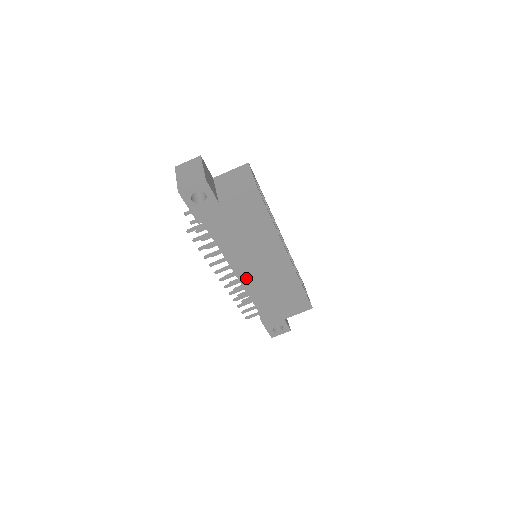
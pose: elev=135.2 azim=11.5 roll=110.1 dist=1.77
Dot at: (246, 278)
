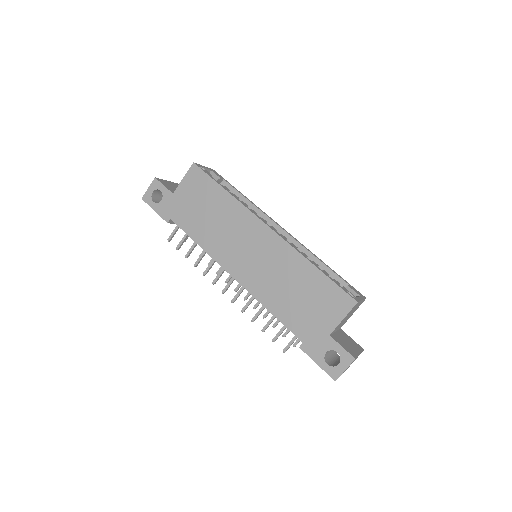
Dot at: (241, 275)
